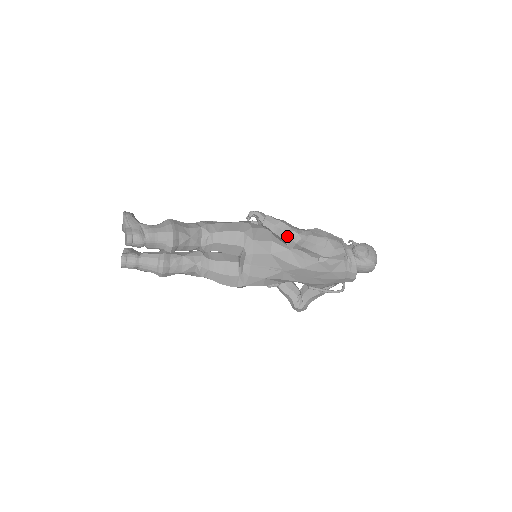
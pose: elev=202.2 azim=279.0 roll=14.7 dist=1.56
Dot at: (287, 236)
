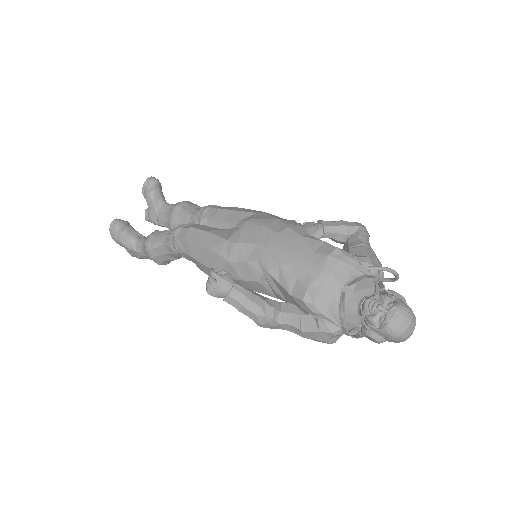
Dot at: occluded
